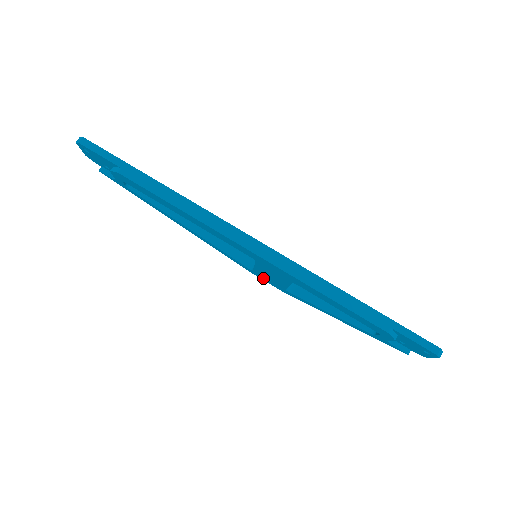
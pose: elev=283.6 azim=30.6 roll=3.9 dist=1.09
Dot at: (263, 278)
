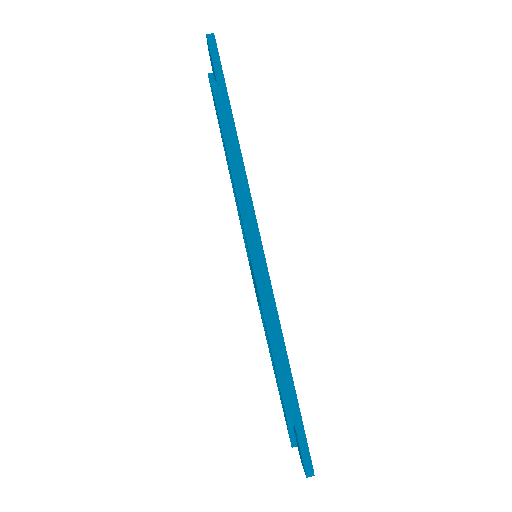
Dot at: occluded
